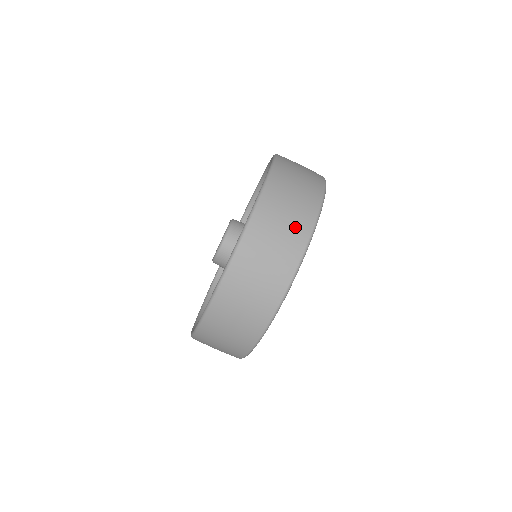
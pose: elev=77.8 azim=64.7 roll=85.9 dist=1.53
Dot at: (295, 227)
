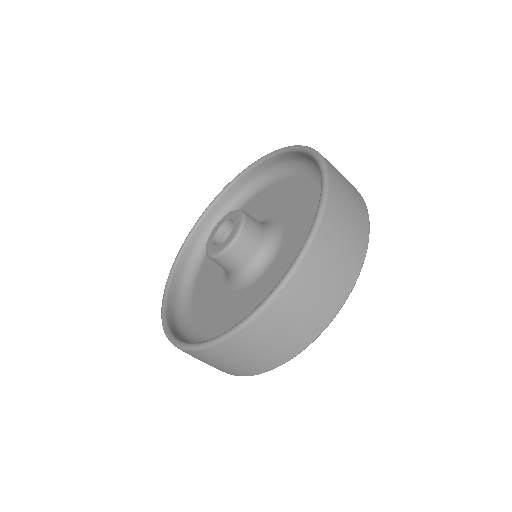
Dot at: (227, 370)
